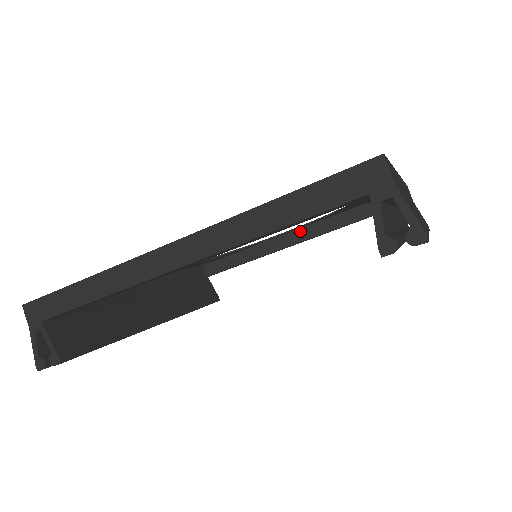
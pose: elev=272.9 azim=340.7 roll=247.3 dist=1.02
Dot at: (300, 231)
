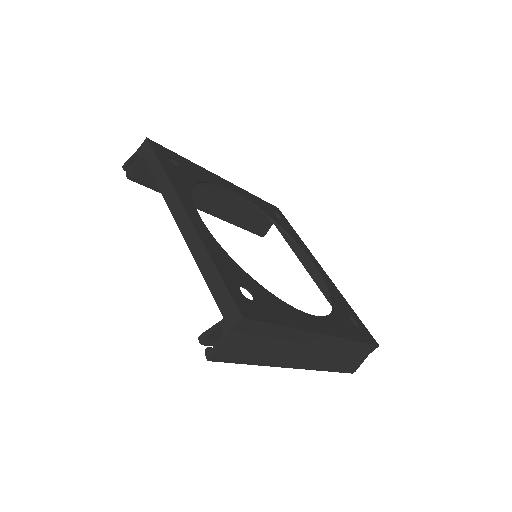
Dot at: (320, 275)
